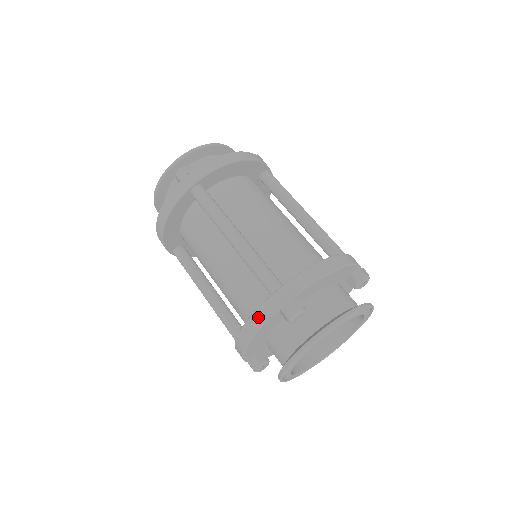
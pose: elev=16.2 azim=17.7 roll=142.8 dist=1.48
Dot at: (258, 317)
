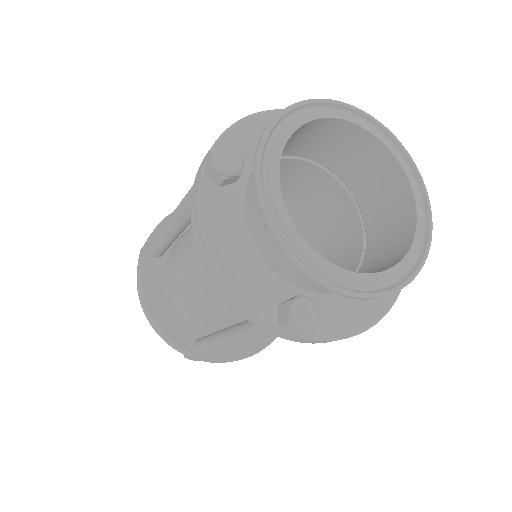
Dot at: (193, 212)
